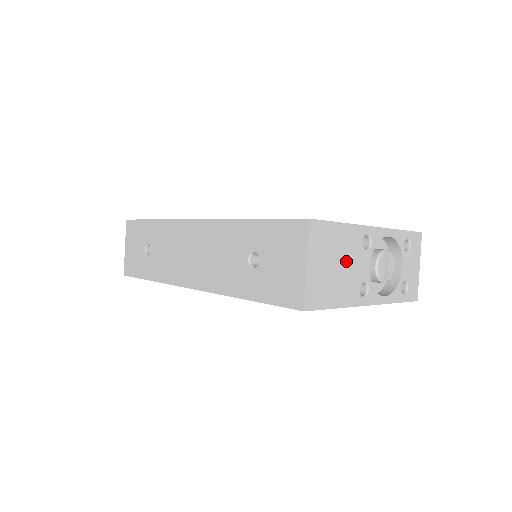
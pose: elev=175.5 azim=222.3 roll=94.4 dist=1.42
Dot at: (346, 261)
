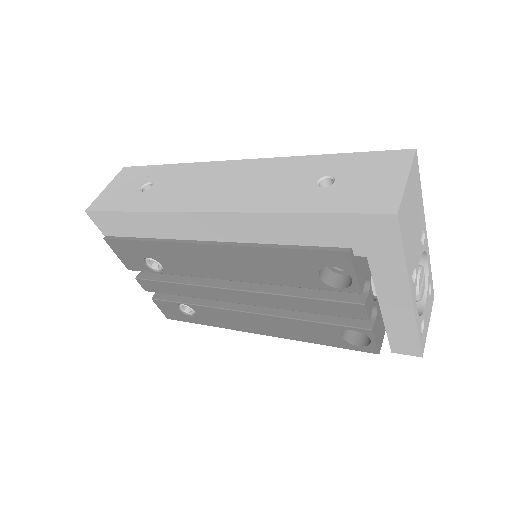
Dot at: (416, 227)
